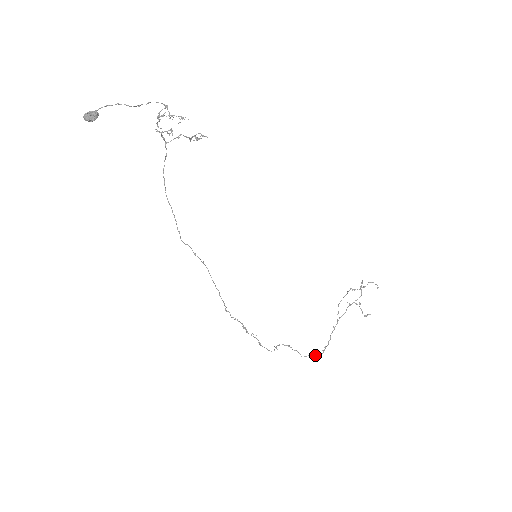
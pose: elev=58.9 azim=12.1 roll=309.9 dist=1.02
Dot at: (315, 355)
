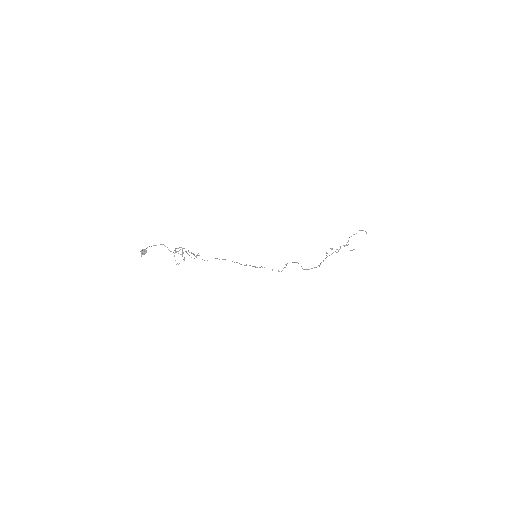
Dot at: (311, 268)
